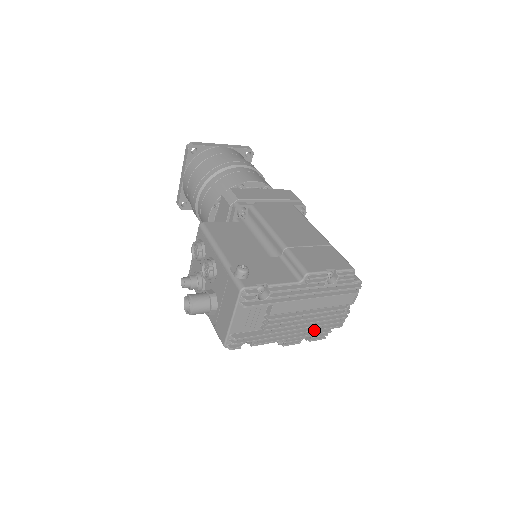
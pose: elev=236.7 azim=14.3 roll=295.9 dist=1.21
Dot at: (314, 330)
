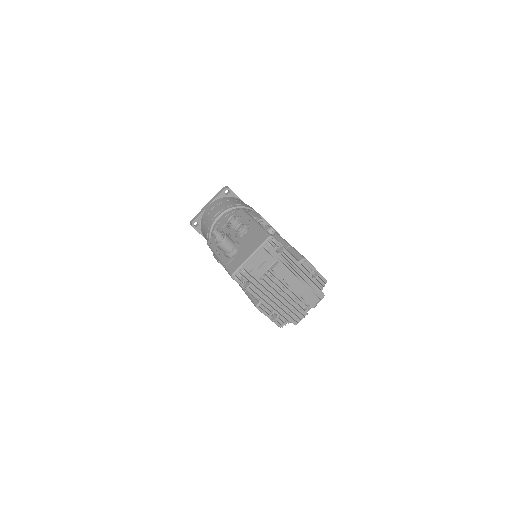
Dot at: (283, 310)
